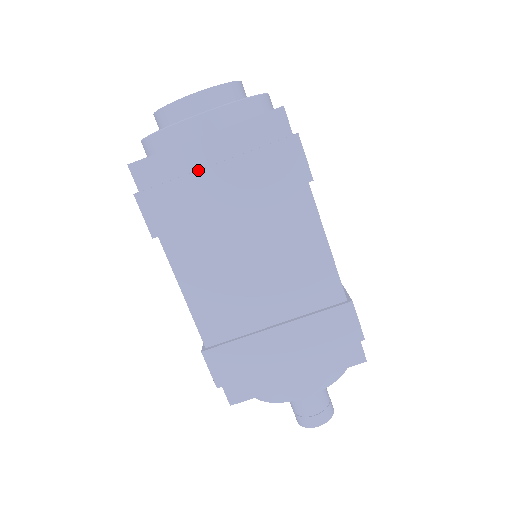
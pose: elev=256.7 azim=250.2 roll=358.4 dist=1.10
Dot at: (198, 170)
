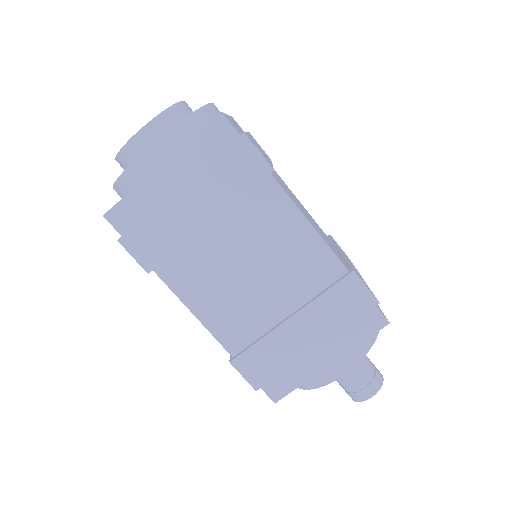
Dot at: (165, 199)
